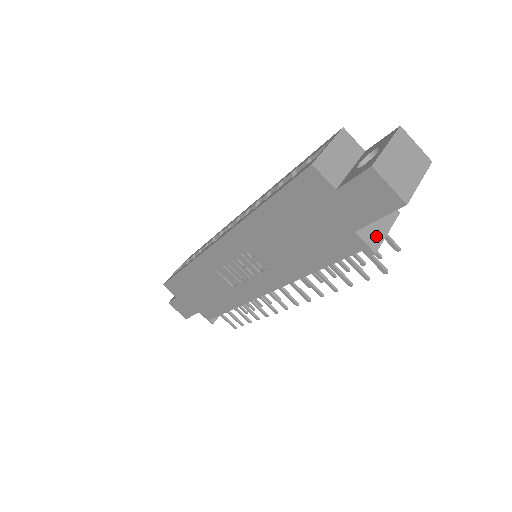
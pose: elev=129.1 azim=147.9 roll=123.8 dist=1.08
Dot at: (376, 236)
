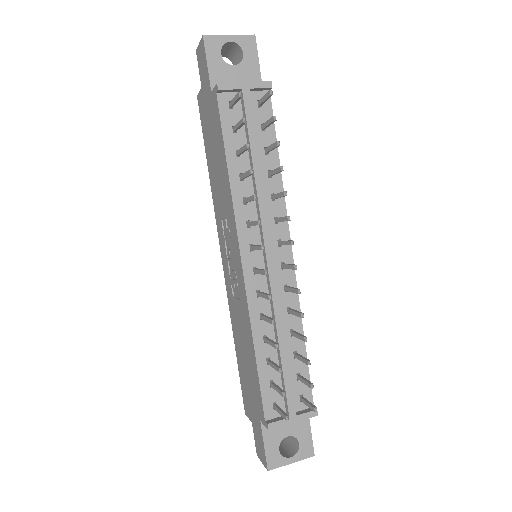
Dot at: (229, 85)
